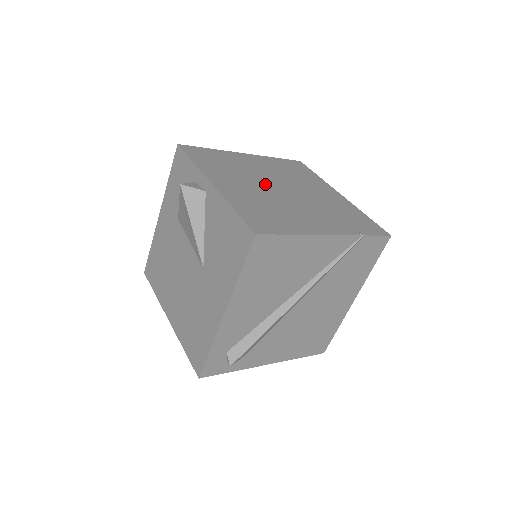
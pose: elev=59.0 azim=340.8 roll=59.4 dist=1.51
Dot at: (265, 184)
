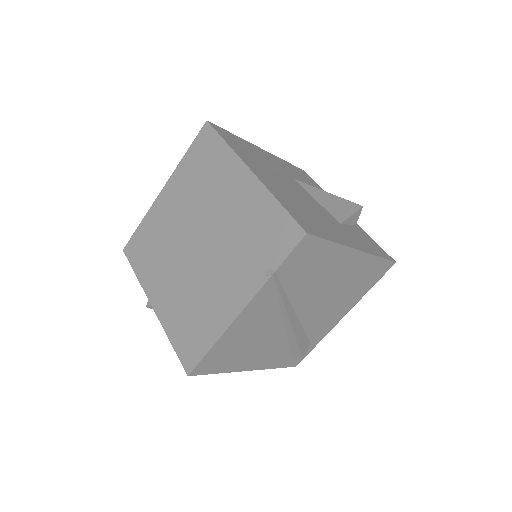
Dot at: (183, 252)
